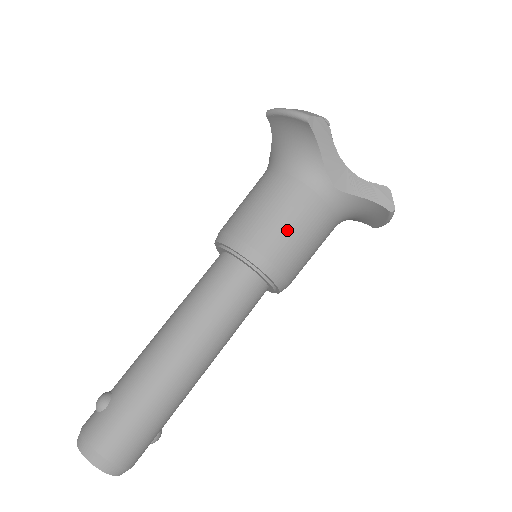
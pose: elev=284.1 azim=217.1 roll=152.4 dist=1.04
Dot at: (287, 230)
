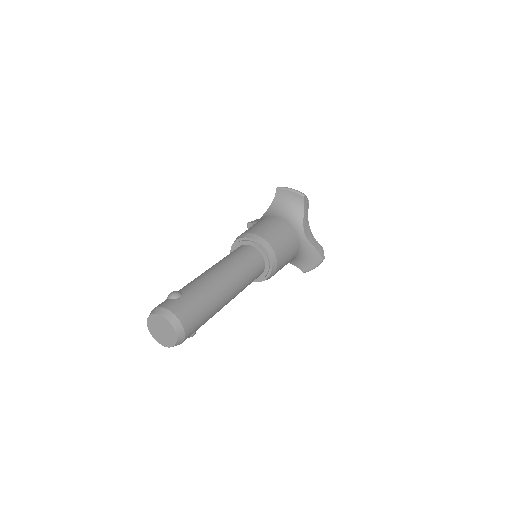
Dot at: (284, 243)
